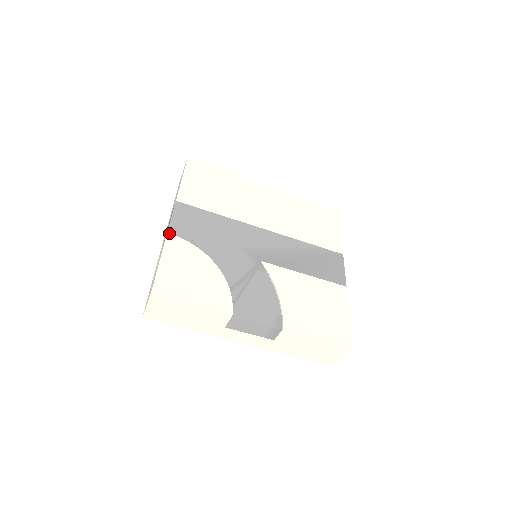
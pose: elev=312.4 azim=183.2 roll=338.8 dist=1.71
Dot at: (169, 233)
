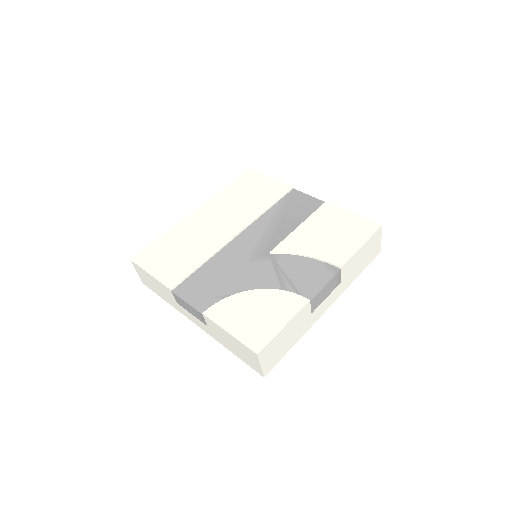
Dot at: (203, 312)
